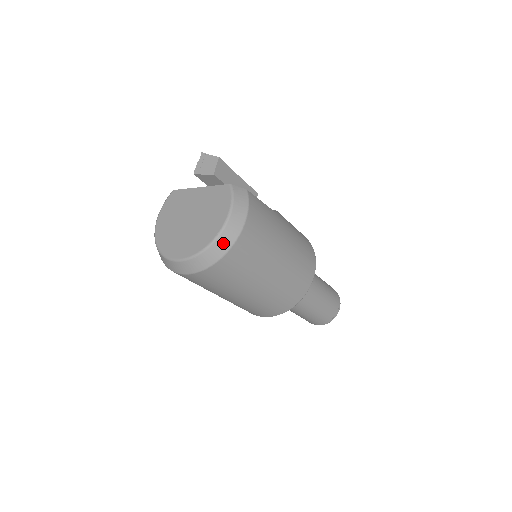
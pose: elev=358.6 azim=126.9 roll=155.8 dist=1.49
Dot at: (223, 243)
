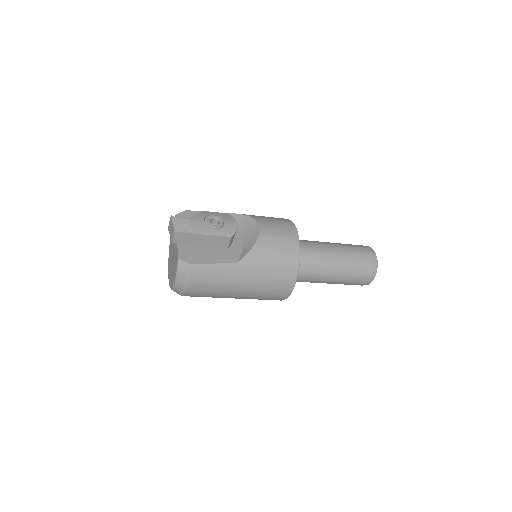
Dot at: (177, 292)
